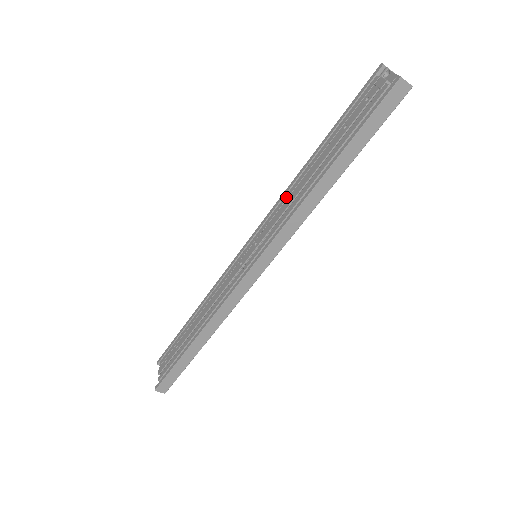
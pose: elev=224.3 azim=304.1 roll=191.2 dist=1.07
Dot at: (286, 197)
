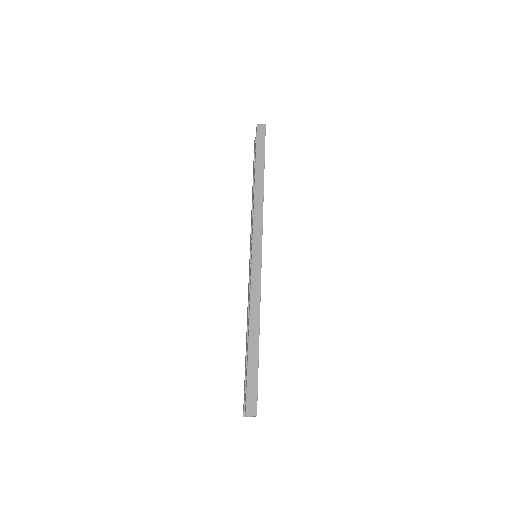
Dot at: (251, 216)
